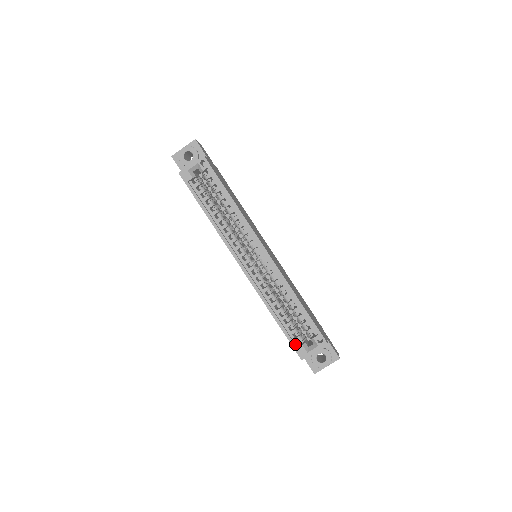
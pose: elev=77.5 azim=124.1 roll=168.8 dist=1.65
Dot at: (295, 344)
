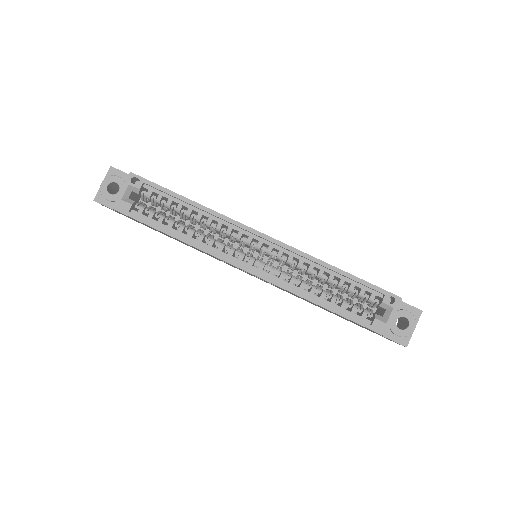
Dot at: (366, 323)
